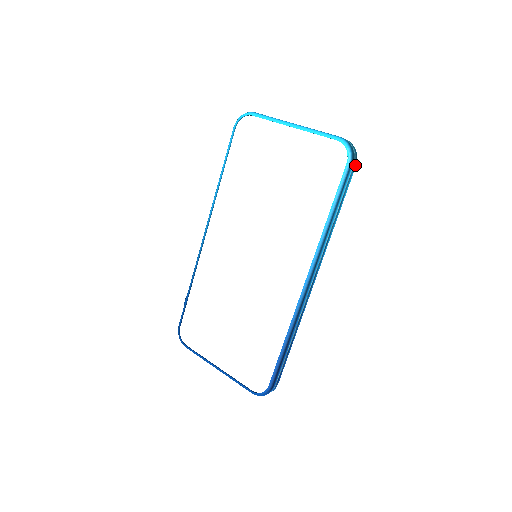
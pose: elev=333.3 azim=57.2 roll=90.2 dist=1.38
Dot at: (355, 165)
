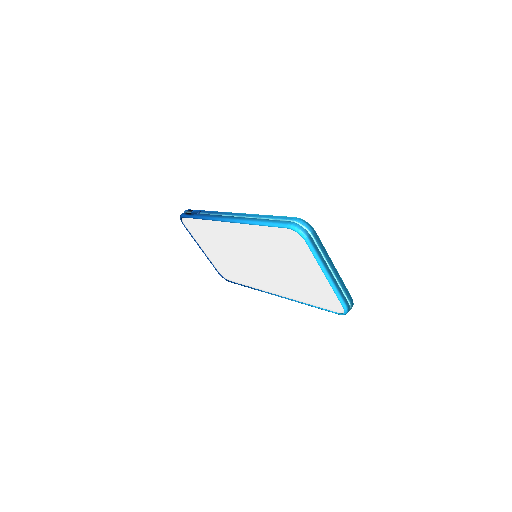
Dot at: occluded
